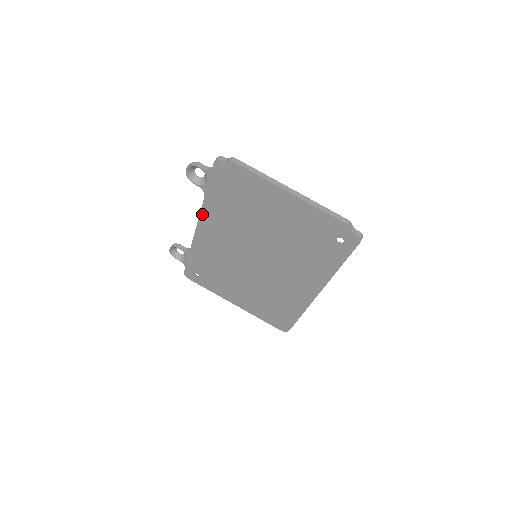
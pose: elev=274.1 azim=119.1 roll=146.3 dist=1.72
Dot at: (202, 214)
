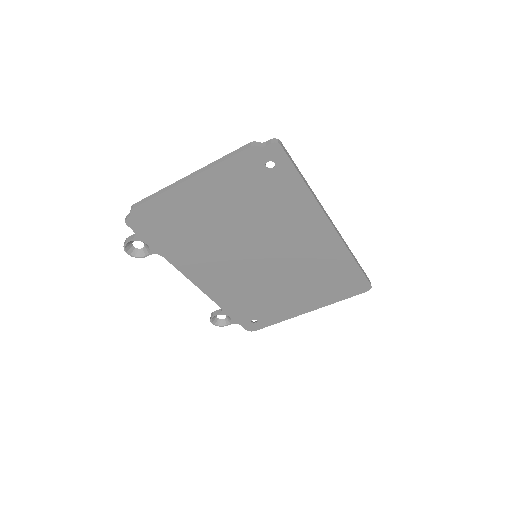
Dot at: (183, 272)
